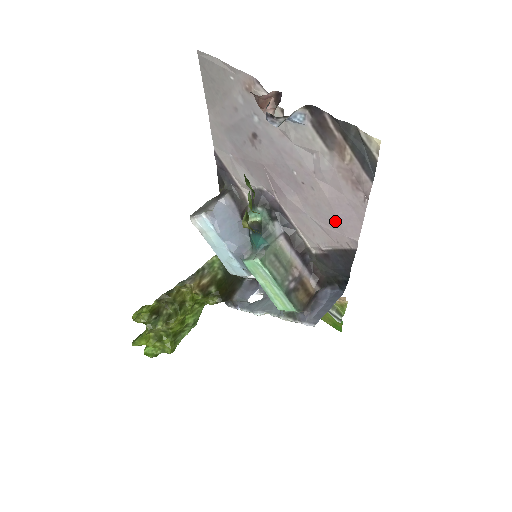
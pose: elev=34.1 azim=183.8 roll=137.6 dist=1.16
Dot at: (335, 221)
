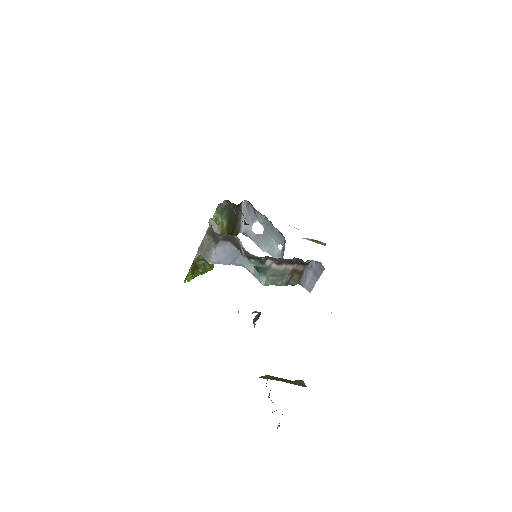
Dot at: occluded
